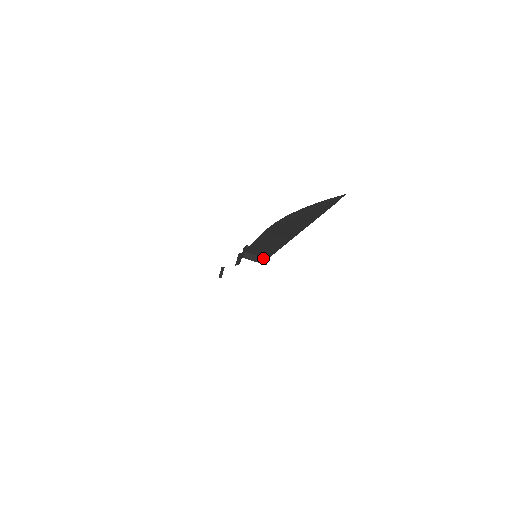
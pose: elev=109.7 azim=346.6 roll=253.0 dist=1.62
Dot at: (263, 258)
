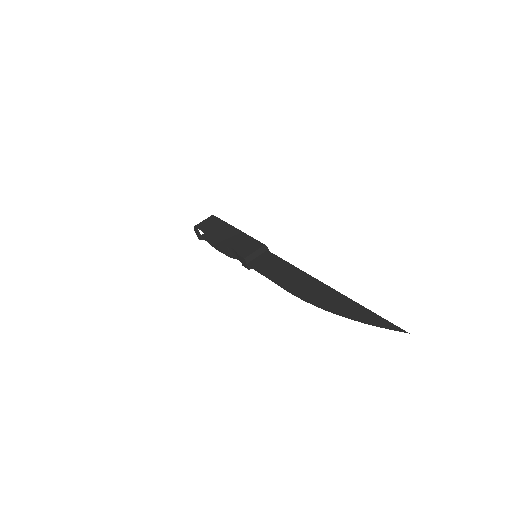
Dot at: (264, 254)
